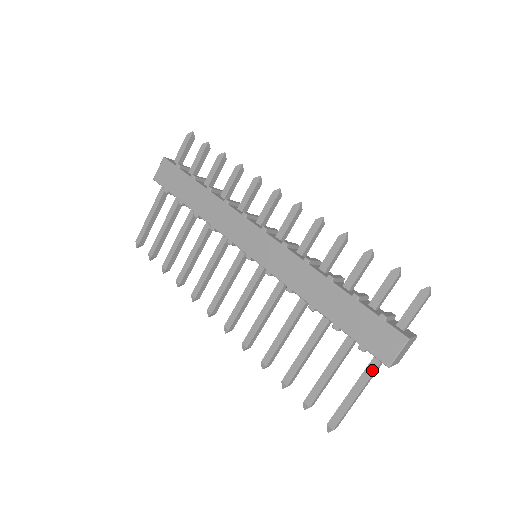
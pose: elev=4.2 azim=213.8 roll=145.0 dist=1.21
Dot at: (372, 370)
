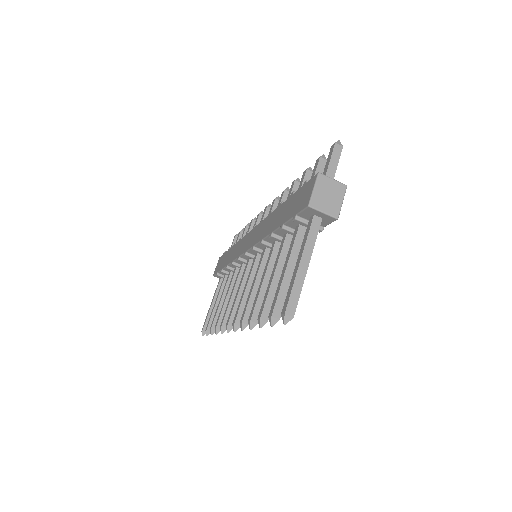
Dot at: (308, 231)
